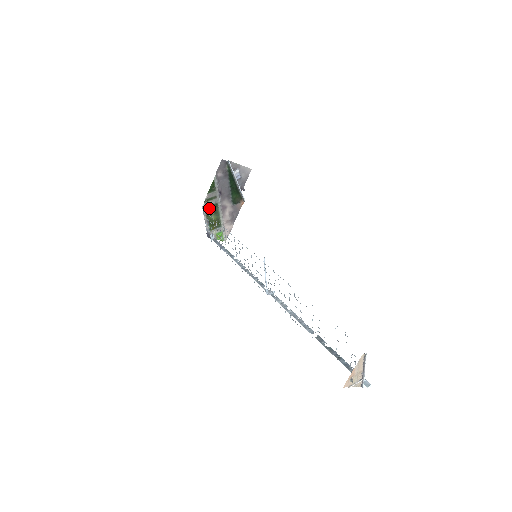
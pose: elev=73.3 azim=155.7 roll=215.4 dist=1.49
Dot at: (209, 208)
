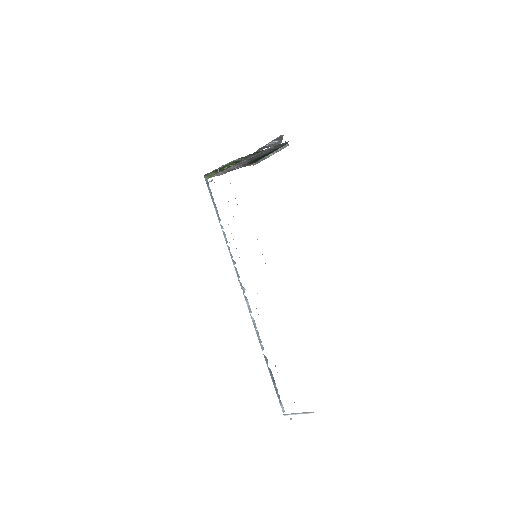
Dot at: (235, 162)
